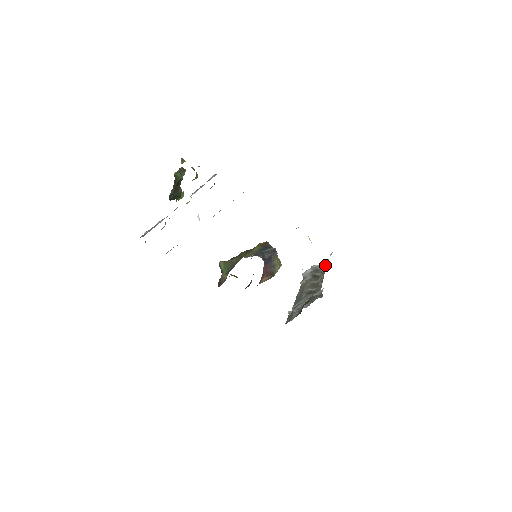
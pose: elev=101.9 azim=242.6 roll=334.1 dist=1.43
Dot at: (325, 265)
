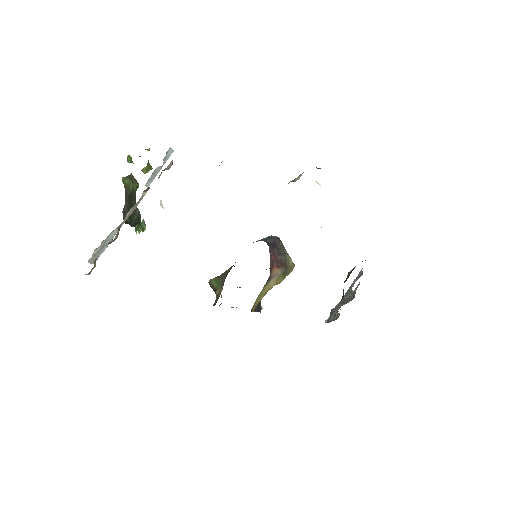
Dot at: occluded
